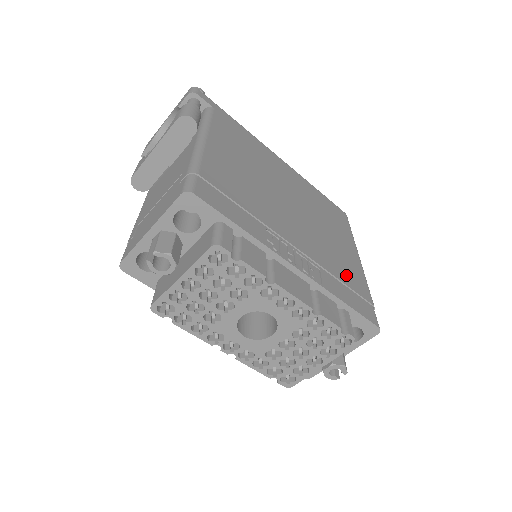
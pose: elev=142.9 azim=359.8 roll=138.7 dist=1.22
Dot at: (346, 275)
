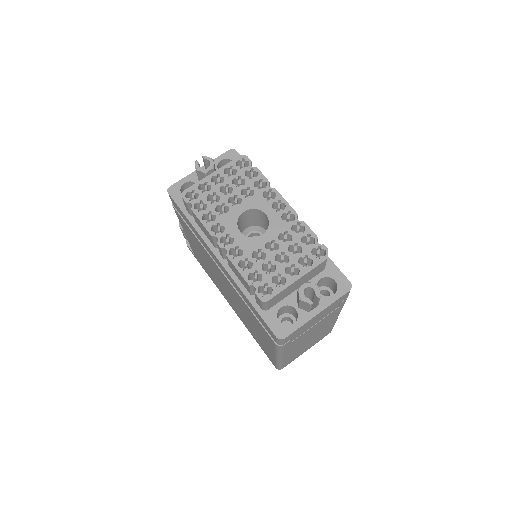
Dot at: occluded
